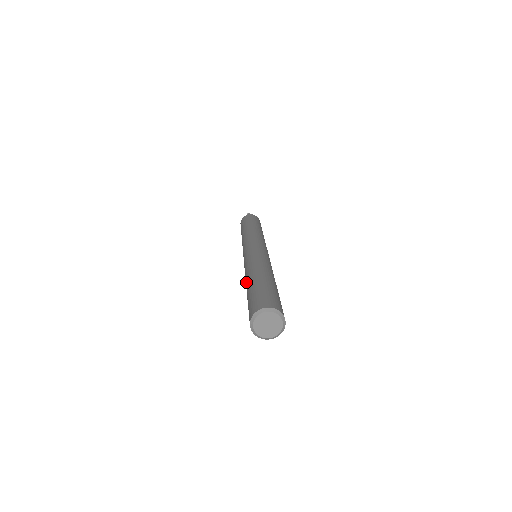
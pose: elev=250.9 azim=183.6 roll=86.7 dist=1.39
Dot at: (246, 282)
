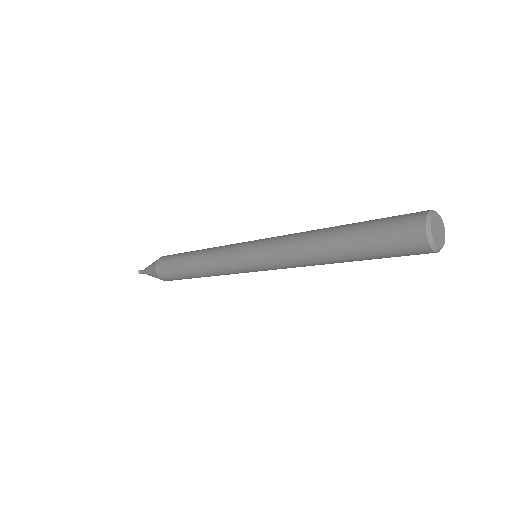
Dot at: (324, 233)
